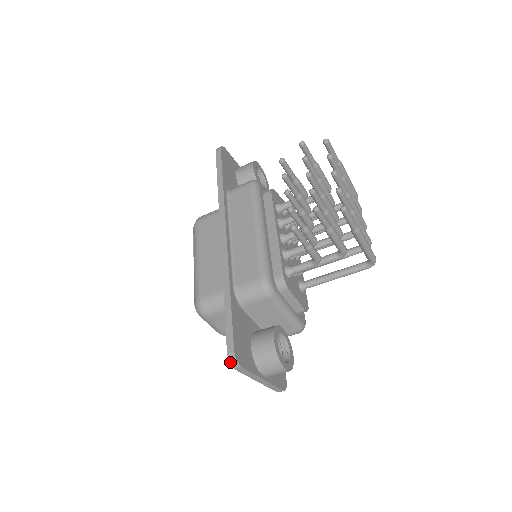
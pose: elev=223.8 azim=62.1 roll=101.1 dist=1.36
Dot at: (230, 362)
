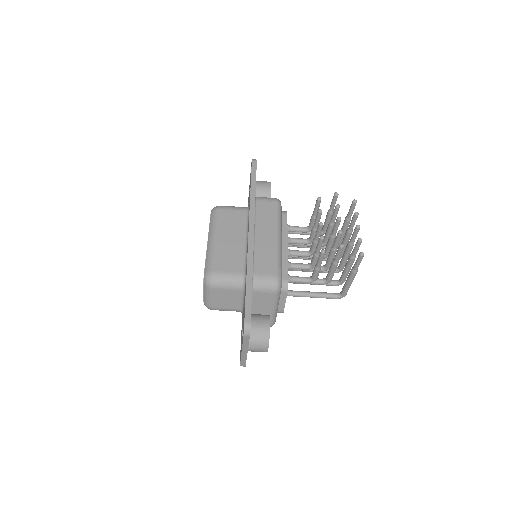
Dot at: (244, 330)
